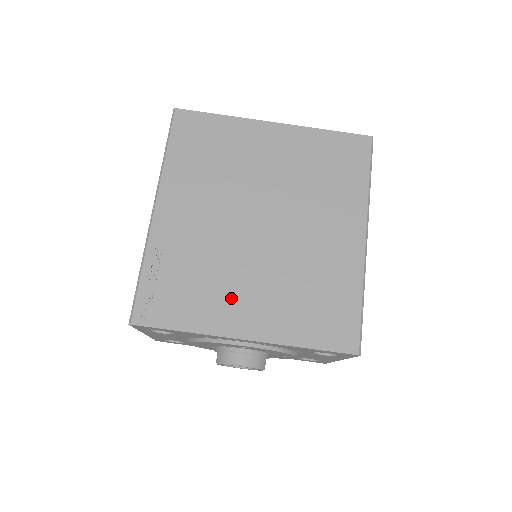
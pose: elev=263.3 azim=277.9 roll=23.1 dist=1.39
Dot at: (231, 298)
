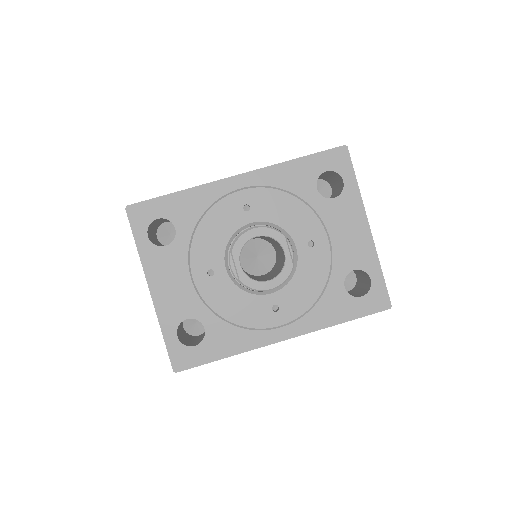
Dot at: occluded
